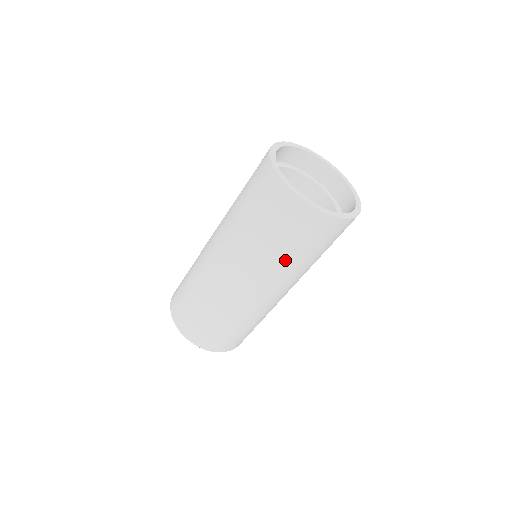
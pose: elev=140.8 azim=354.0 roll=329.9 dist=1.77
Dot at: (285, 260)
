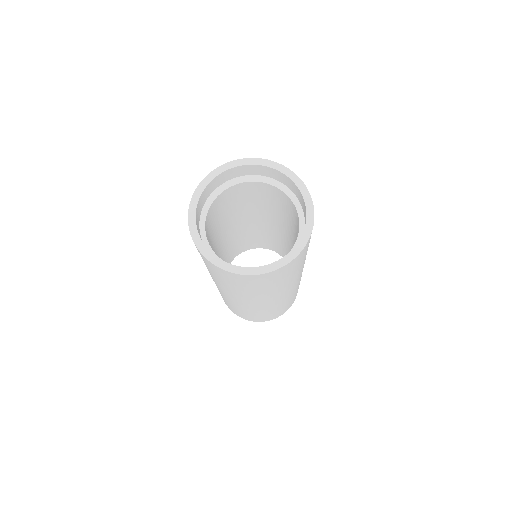
Dot at: (302, 265)
